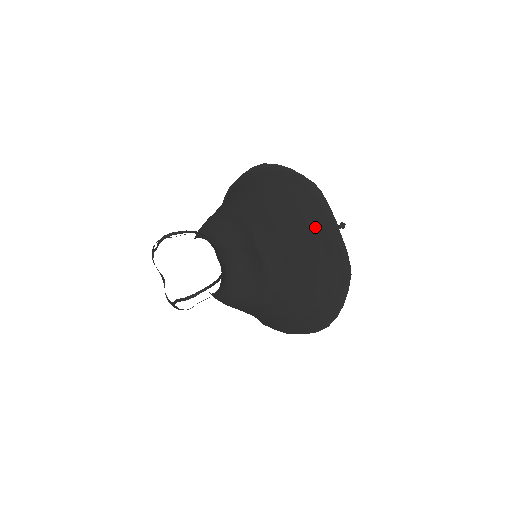
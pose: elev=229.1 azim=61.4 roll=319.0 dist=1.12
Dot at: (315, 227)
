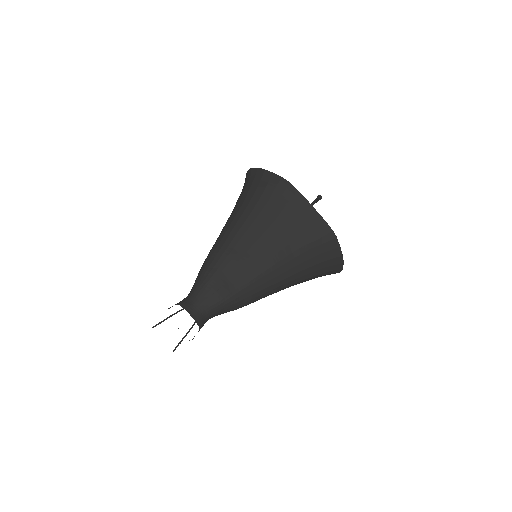
Dot at: (284, 223)
